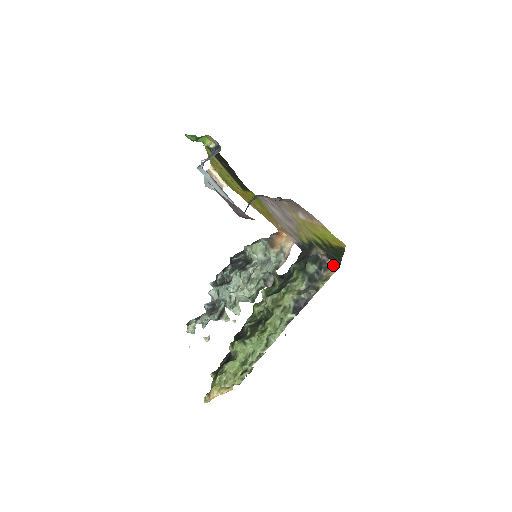
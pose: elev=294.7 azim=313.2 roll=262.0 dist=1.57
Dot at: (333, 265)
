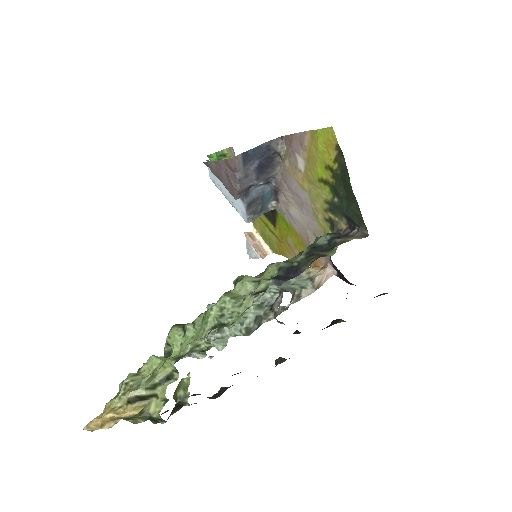
Dot at: (357, 233)
